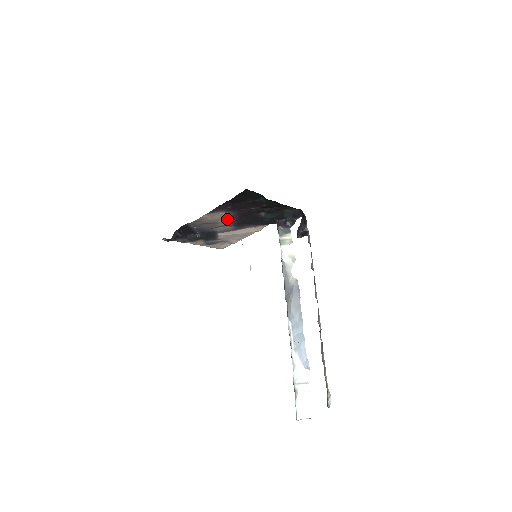
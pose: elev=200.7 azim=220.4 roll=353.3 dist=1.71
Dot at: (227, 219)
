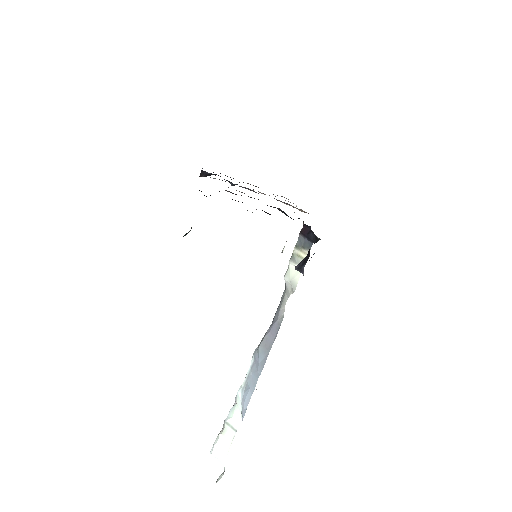
Dot at: occluded
